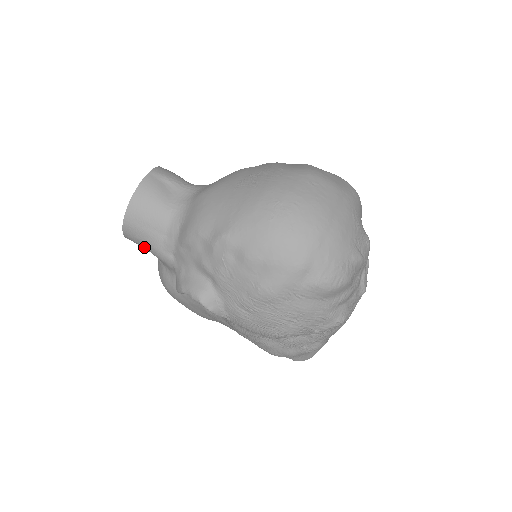
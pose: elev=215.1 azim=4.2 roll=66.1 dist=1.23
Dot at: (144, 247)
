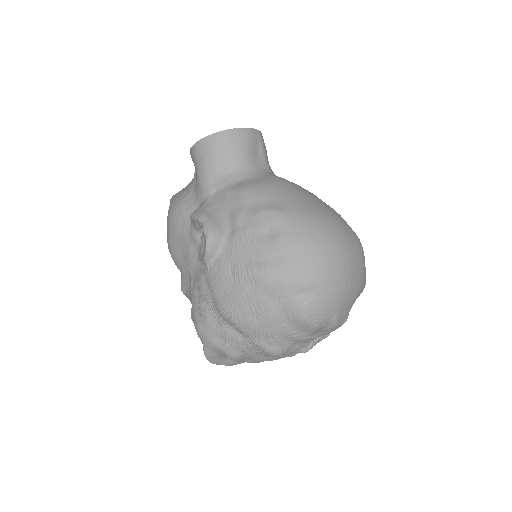
Dot at: (198, 166)
